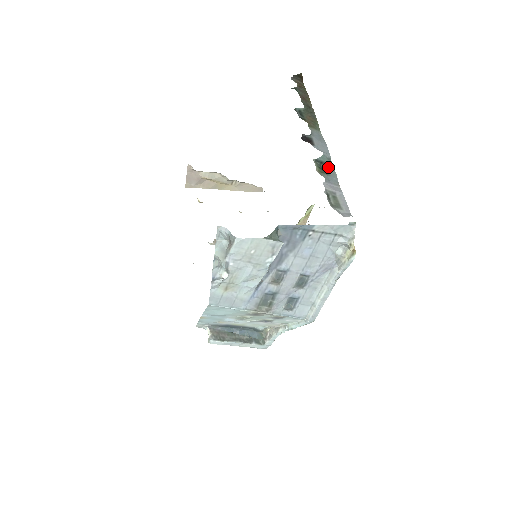
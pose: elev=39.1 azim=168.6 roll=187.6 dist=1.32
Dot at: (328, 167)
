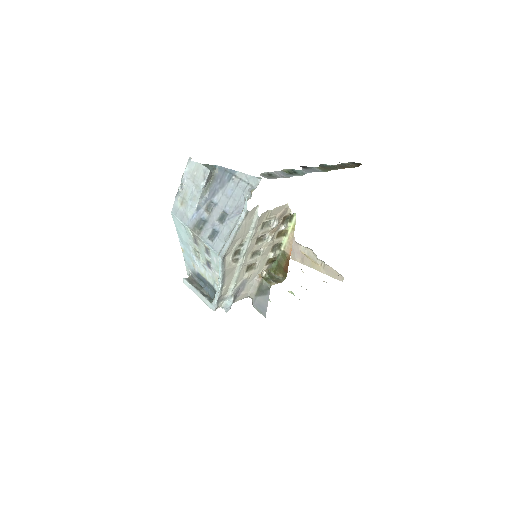
Dot at: (296, 174)
